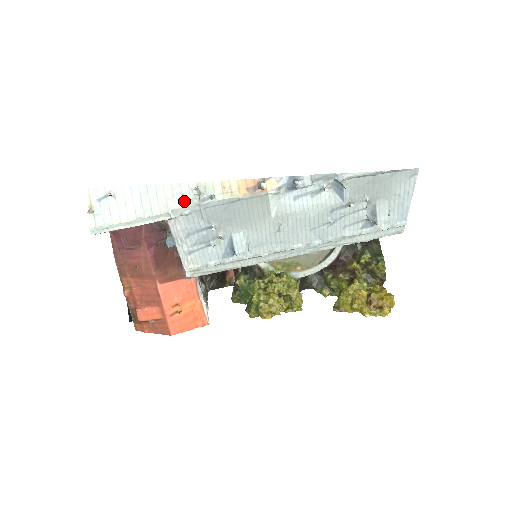
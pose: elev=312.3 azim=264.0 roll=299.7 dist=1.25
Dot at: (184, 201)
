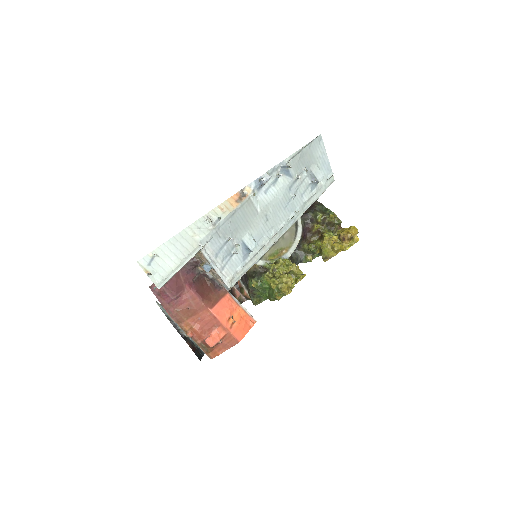
Dot at: (203, 232)
